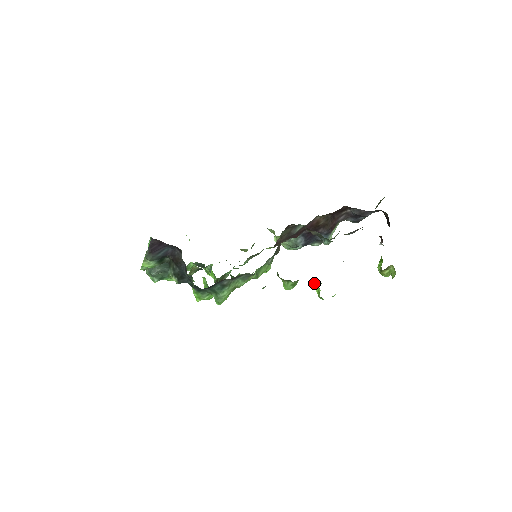
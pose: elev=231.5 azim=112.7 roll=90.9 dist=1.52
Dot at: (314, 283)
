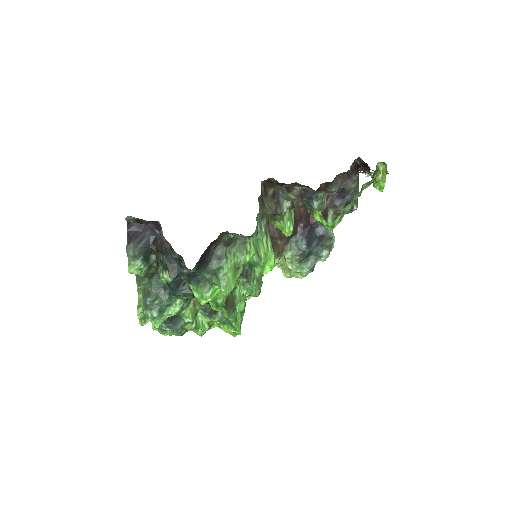
Dot at: (313, 215)
